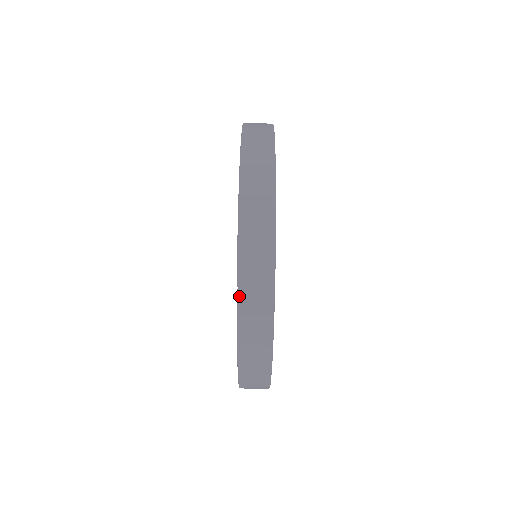
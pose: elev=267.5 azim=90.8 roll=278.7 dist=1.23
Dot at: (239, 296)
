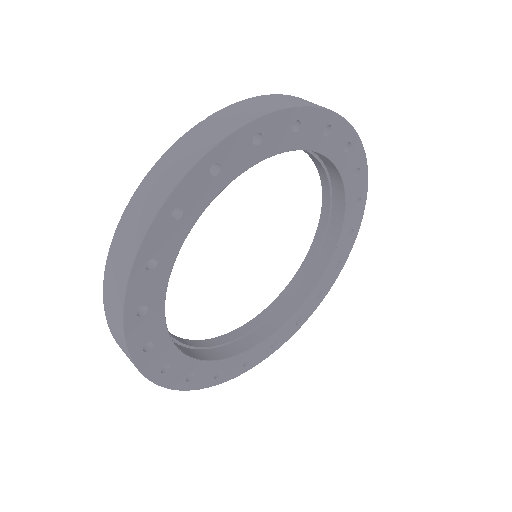
Dot at: (200, 124)
